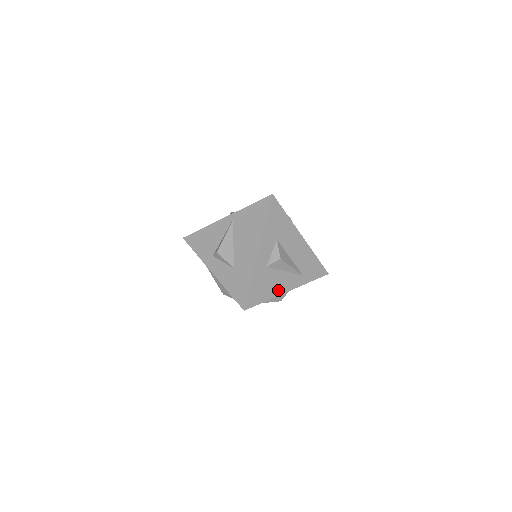
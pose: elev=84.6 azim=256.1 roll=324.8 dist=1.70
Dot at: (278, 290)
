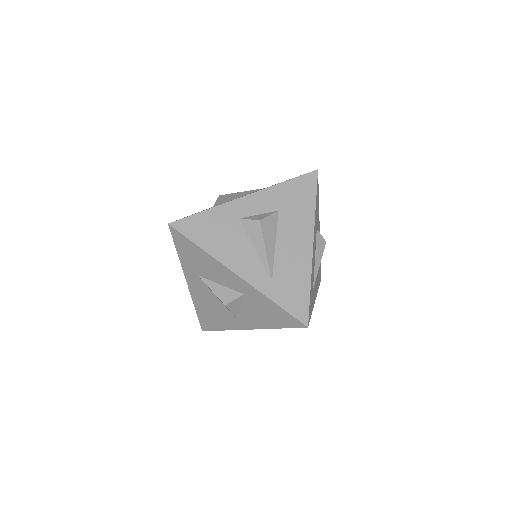
Dot at: (226, 256)
